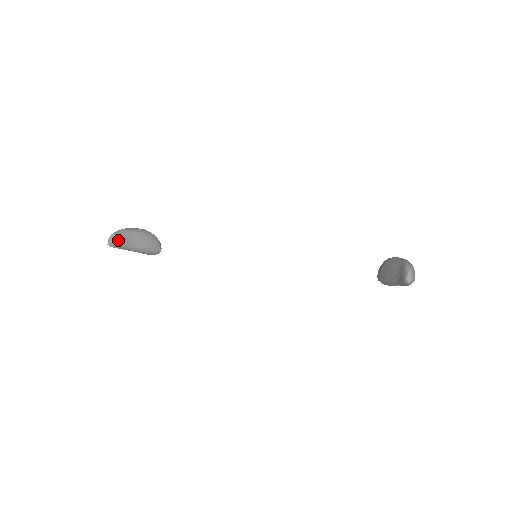
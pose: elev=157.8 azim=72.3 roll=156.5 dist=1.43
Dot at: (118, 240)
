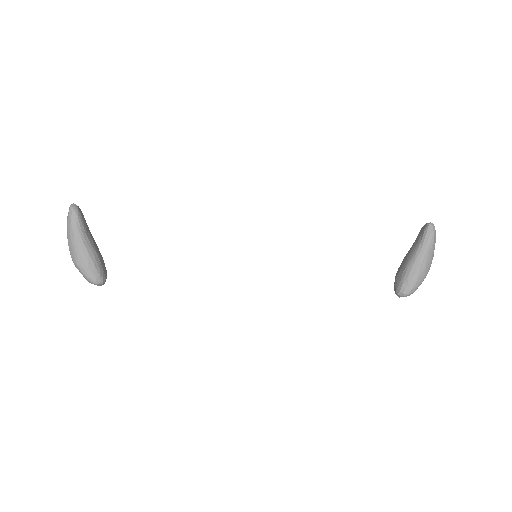
Dot at: (82, 213)
